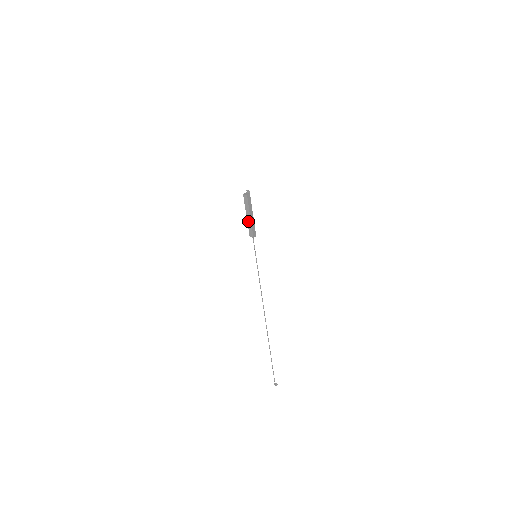
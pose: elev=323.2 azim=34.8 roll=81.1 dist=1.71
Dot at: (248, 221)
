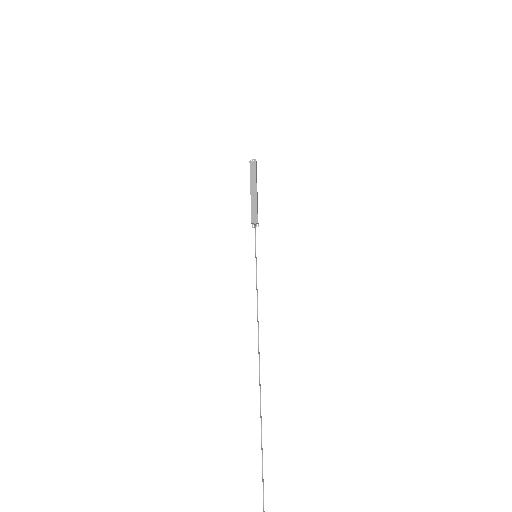
Dot at: (252, 199)
